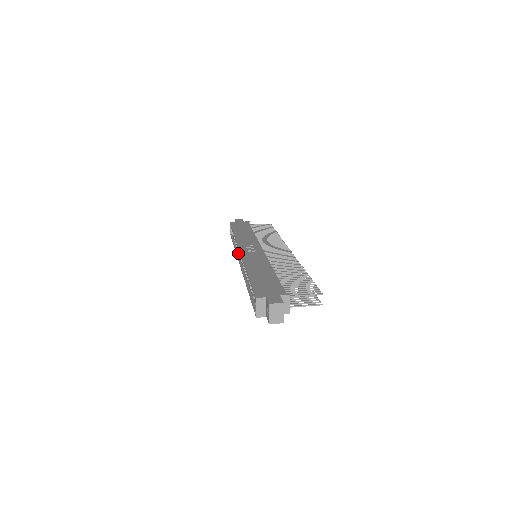
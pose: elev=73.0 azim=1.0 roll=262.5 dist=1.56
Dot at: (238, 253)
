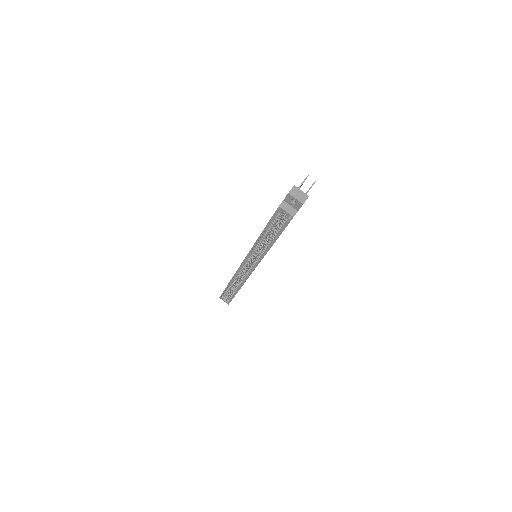
Dot at: (245, 278)
